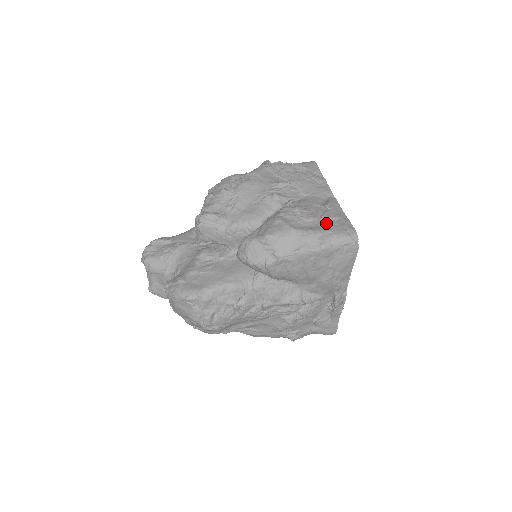
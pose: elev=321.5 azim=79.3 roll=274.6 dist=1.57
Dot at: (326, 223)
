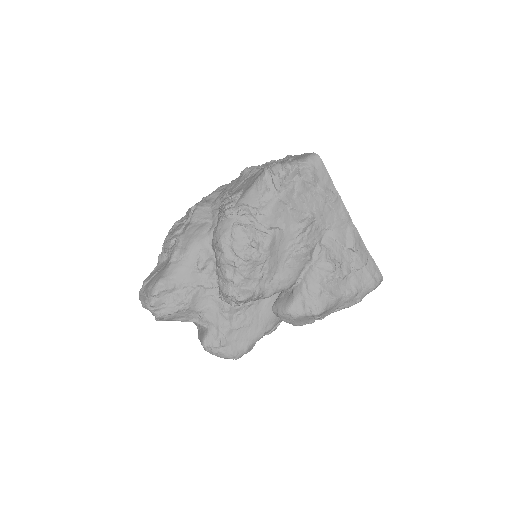
Dot at: (359, 275)
